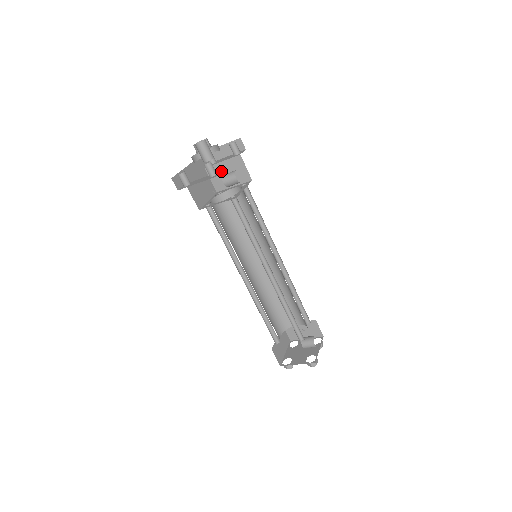
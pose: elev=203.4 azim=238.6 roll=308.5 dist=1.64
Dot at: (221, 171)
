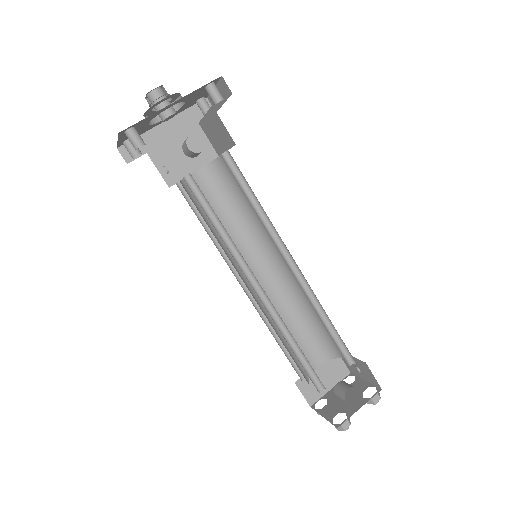
Dot at: occluded
